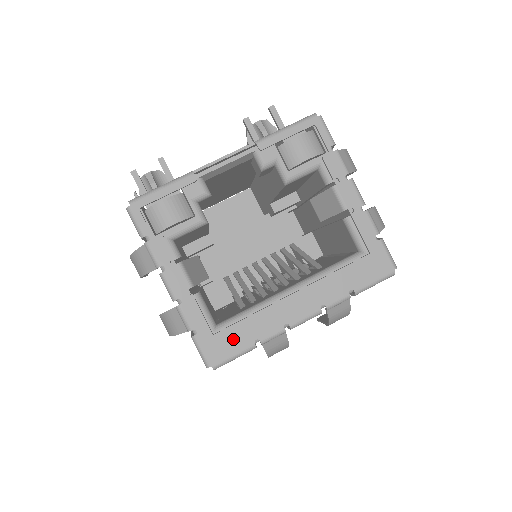
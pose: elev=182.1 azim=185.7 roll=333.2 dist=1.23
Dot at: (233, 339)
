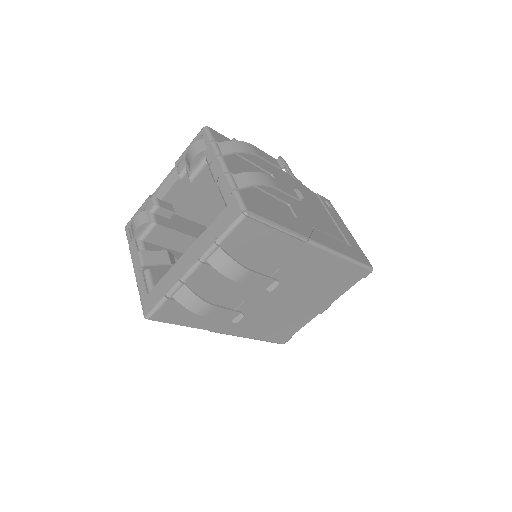
Dot at: (155, 294)
